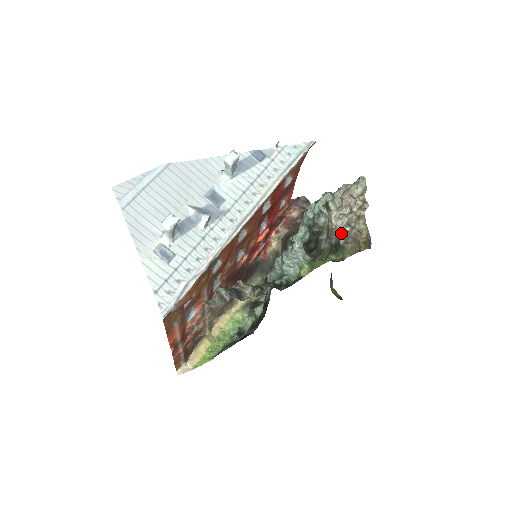
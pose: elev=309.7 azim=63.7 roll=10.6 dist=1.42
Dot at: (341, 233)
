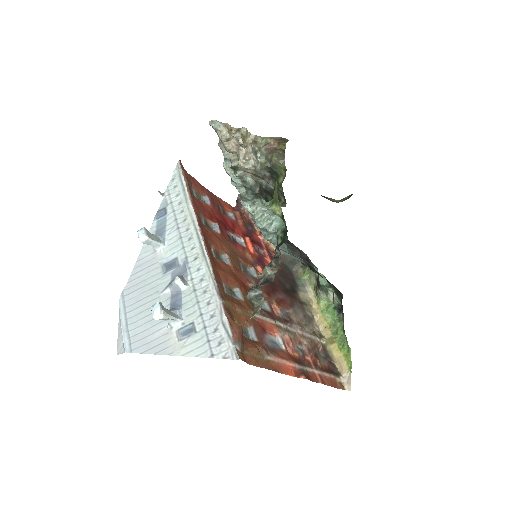
Dot at: (260, 163)
